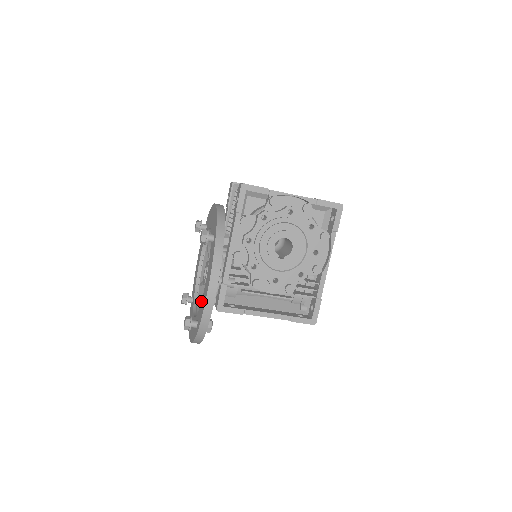
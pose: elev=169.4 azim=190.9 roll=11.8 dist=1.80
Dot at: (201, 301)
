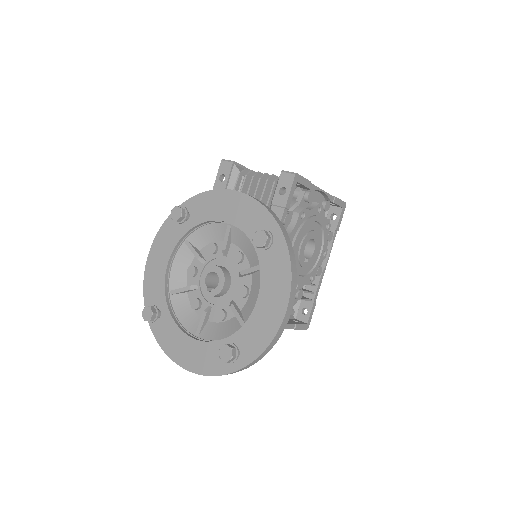
Dot at: (245, 322)
